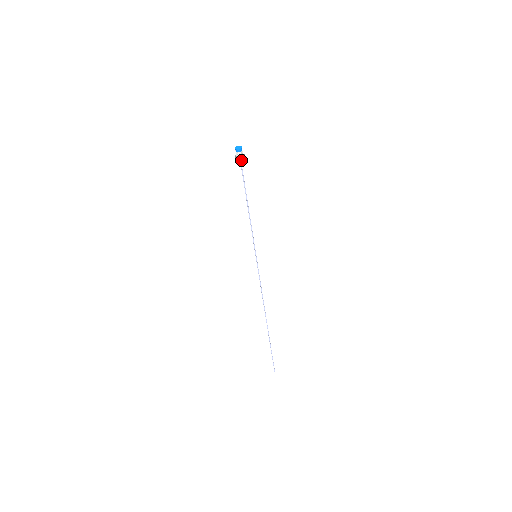
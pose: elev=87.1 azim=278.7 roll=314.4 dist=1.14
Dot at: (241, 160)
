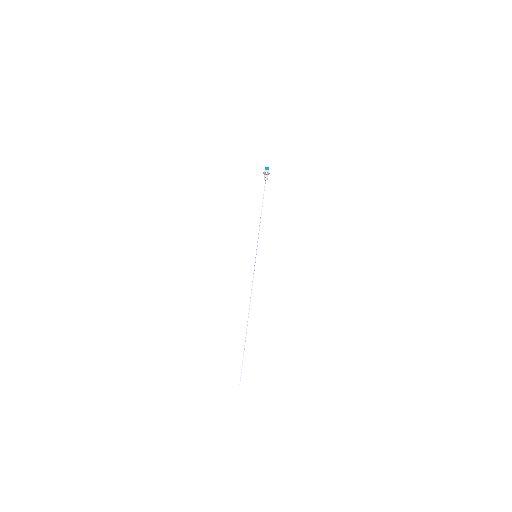
Dot at: (267, 176)
